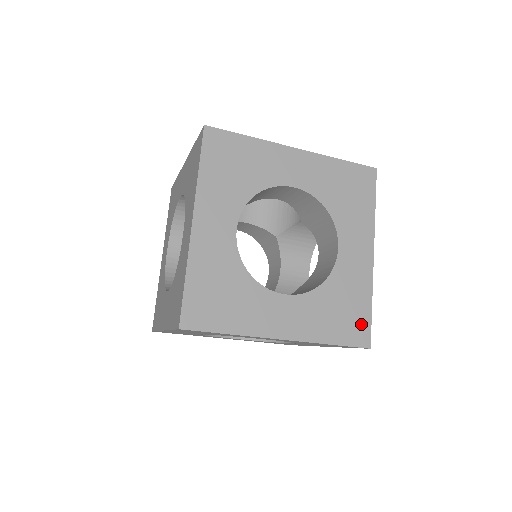
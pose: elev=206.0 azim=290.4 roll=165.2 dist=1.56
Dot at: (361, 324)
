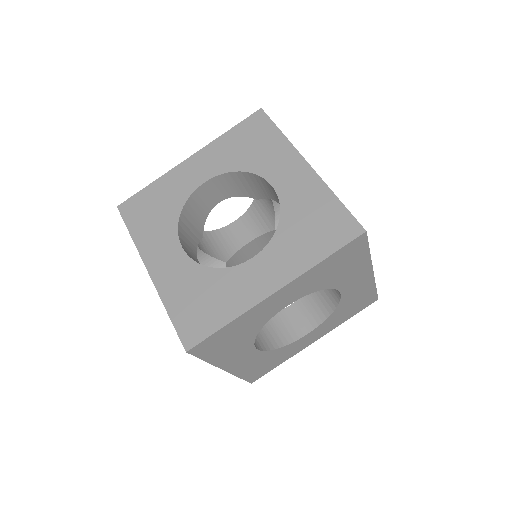
Dot at: (264, 372)
